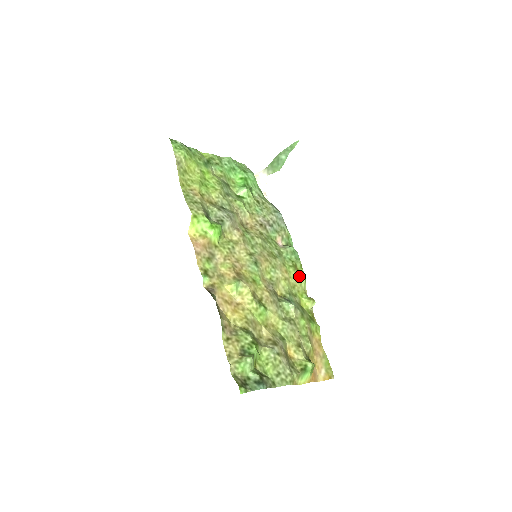
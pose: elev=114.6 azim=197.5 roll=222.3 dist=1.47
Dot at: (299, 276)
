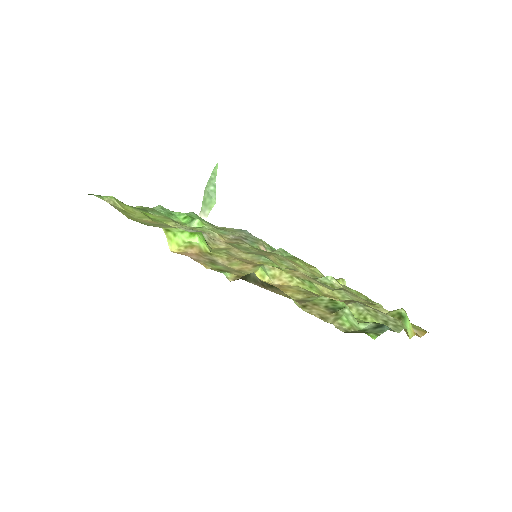
Dot at: (309, 267)
